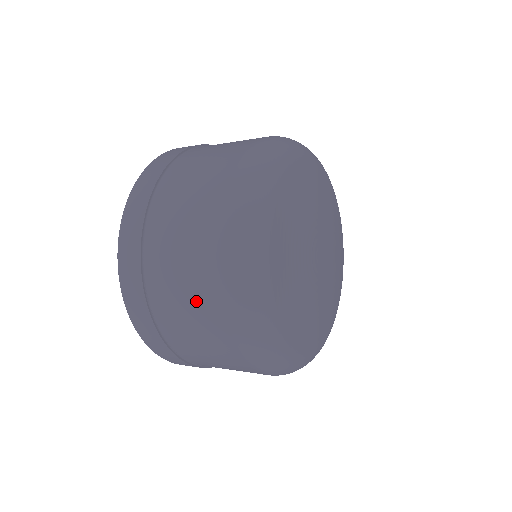
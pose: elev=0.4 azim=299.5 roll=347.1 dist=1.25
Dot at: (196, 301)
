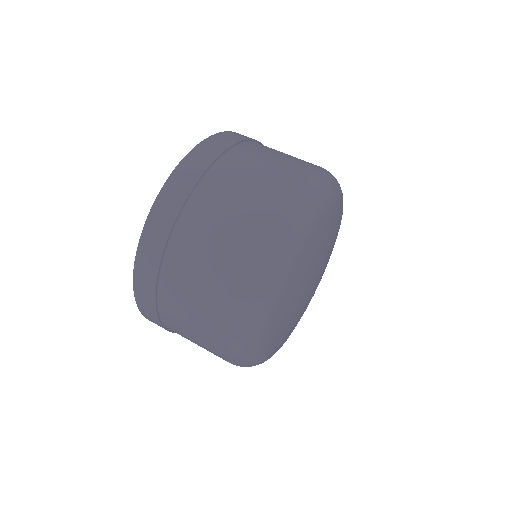
Dot at: (205, 348)
